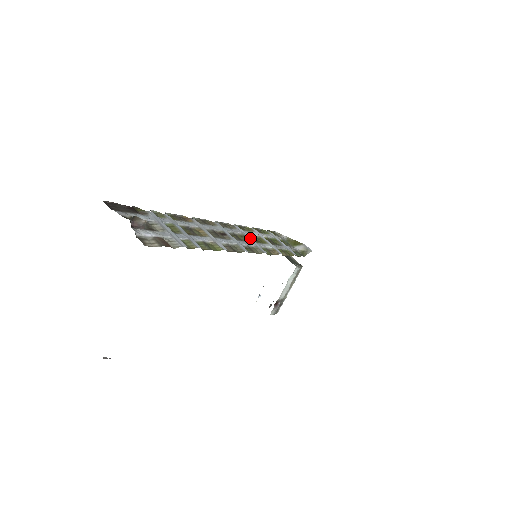
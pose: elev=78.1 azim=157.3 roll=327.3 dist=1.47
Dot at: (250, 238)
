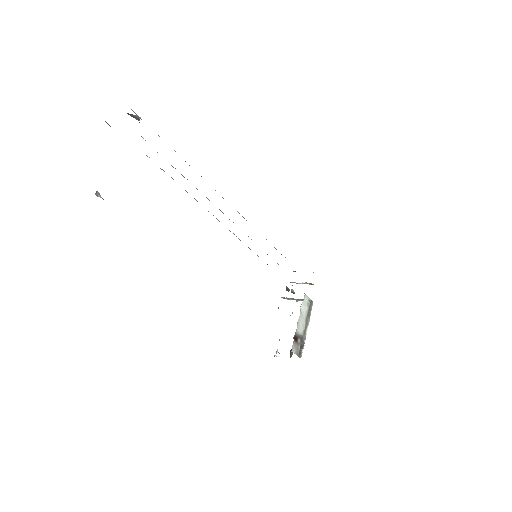
Dot at: occluded
